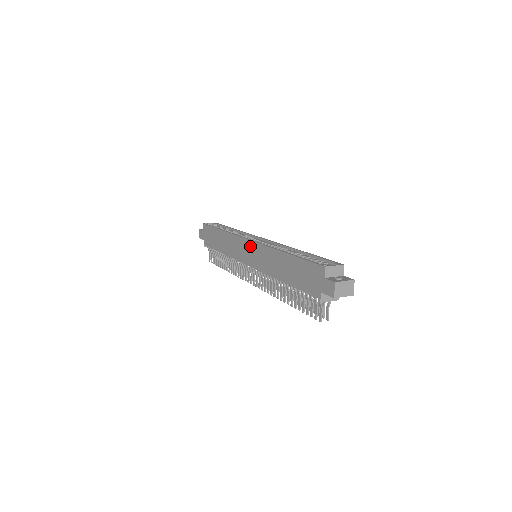
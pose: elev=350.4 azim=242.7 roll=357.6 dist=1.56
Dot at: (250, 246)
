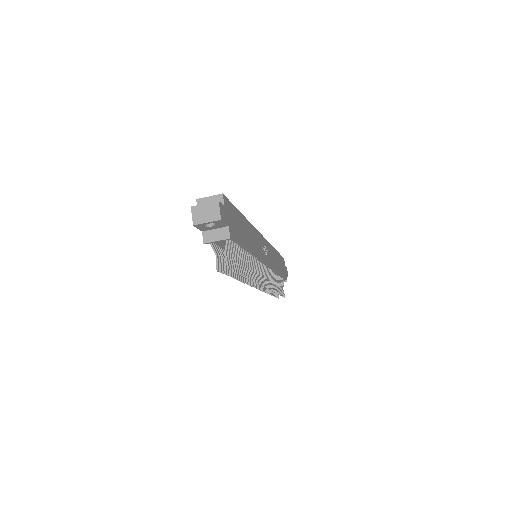
Dot at: occluded
